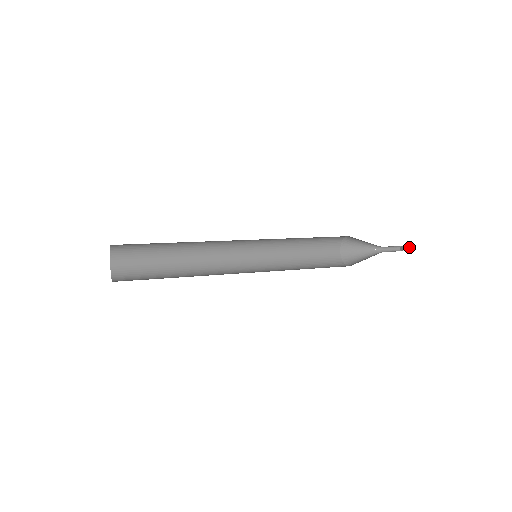
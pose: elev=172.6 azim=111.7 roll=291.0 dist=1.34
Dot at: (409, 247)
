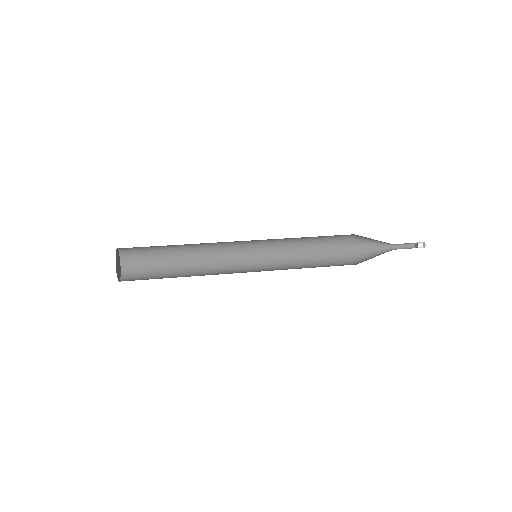
Dot at: occluded
